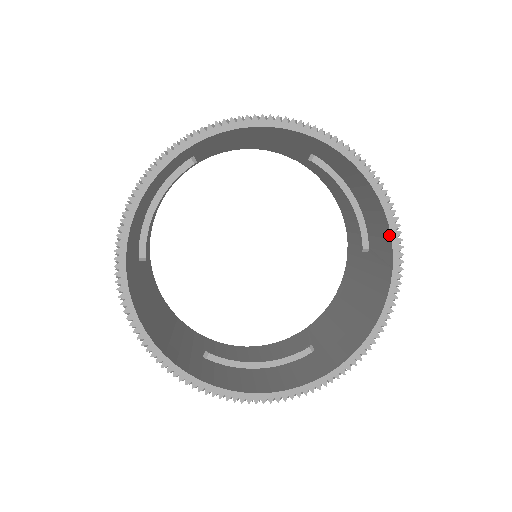
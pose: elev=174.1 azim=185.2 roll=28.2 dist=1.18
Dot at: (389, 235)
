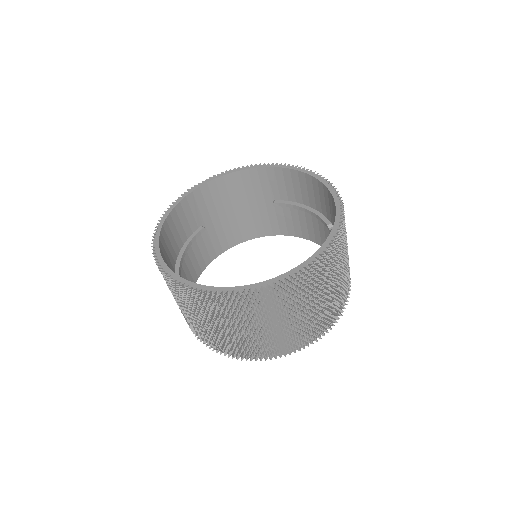
Dot at: (321, 184)
